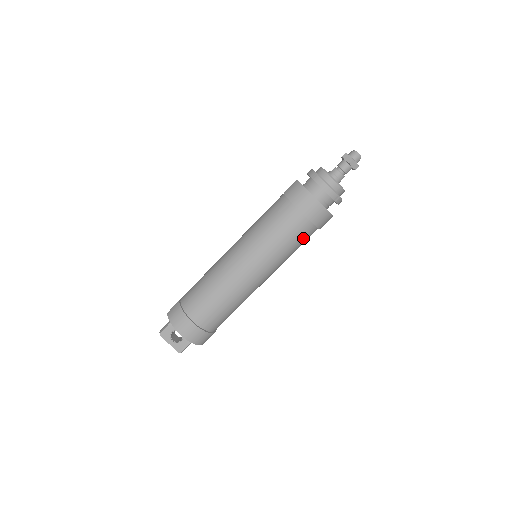
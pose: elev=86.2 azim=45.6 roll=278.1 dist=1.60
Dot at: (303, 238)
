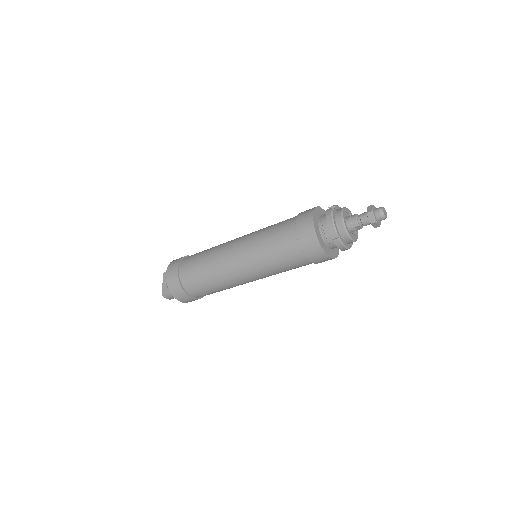
Dot at: (289, 256)
